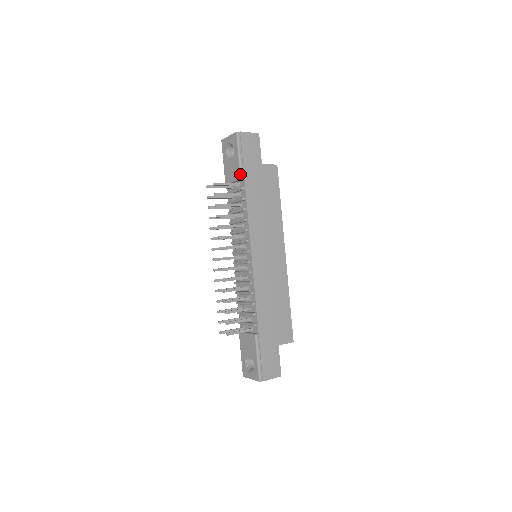
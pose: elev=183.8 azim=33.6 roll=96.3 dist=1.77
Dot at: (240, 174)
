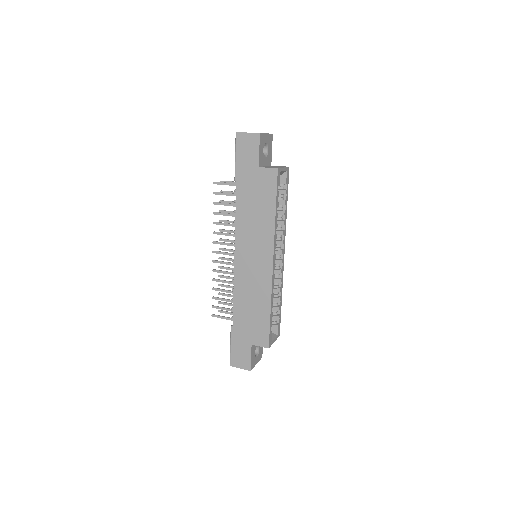
Dot at: occluded
